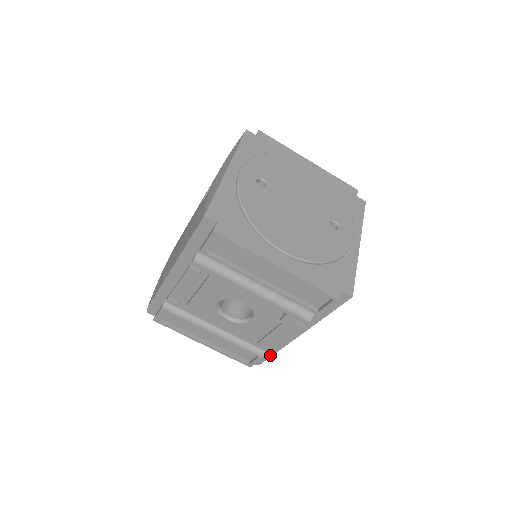
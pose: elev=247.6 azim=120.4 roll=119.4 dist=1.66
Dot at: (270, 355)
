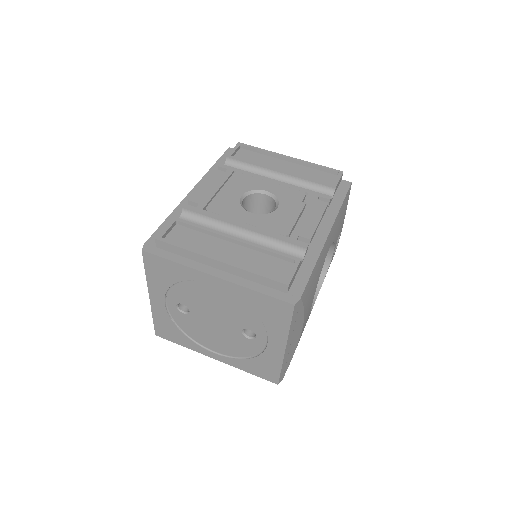
Dot at: (308, 275)
